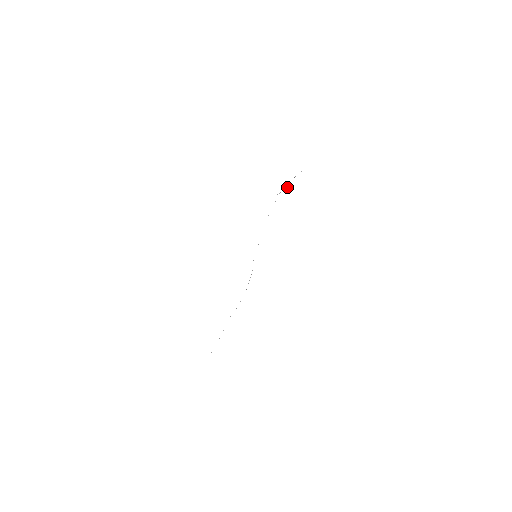
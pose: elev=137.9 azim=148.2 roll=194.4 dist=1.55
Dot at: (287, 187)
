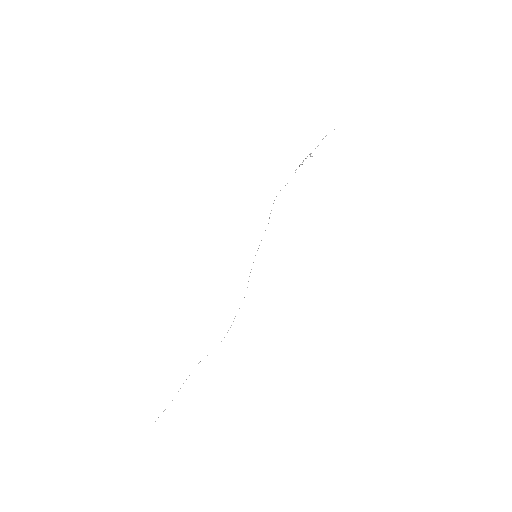
Dot at: (310, 154)
